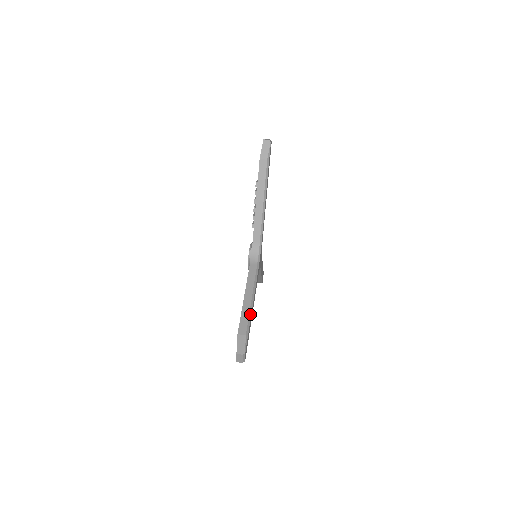
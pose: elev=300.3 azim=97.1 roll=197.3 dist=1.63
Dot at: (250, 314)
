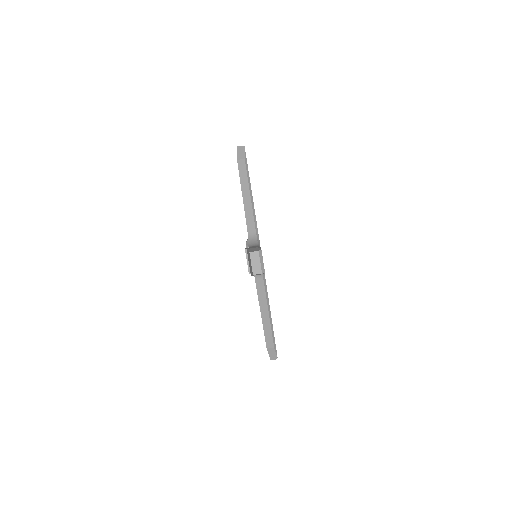
Dot at: (272, 329)
